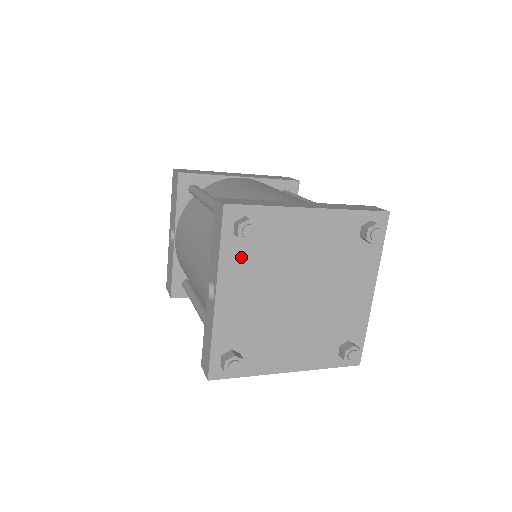
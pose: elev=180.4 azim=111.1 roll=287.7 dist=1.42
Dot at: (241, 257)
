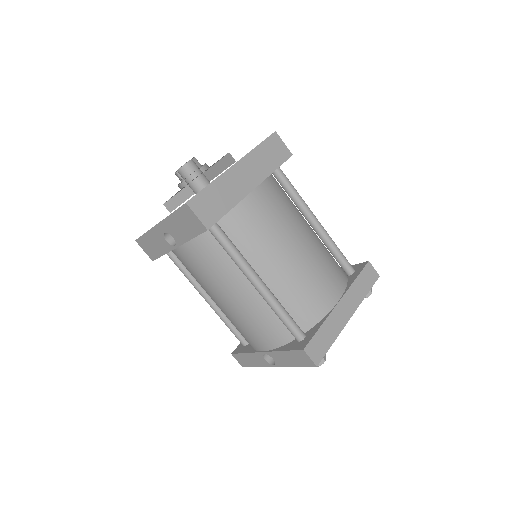
Dot at: occluded
